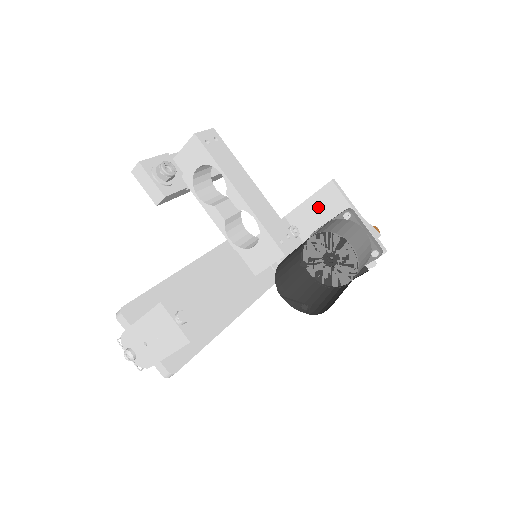
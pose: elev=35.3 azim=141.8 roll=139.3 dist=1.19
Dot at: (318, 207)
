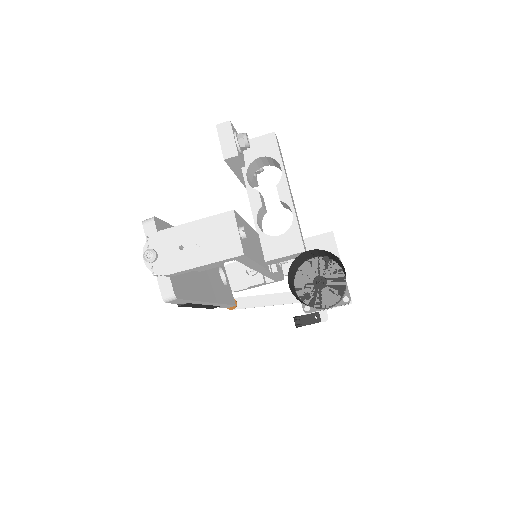
Dot at: (311, 248)
